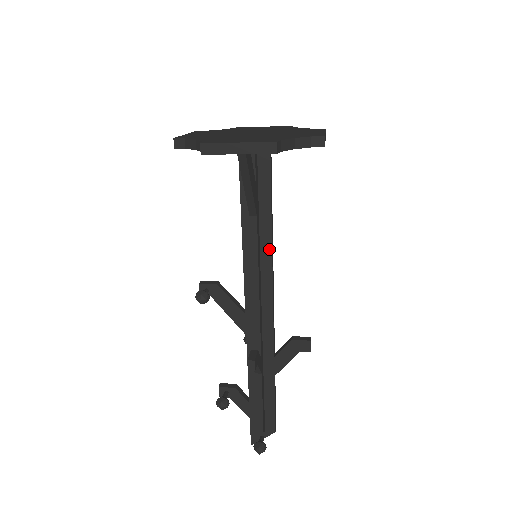
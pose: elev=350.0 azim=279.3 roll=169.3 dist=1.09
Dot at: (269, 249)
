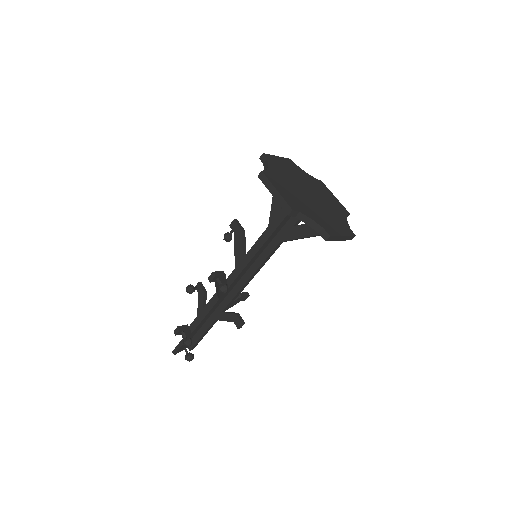
Dot at: occluded
